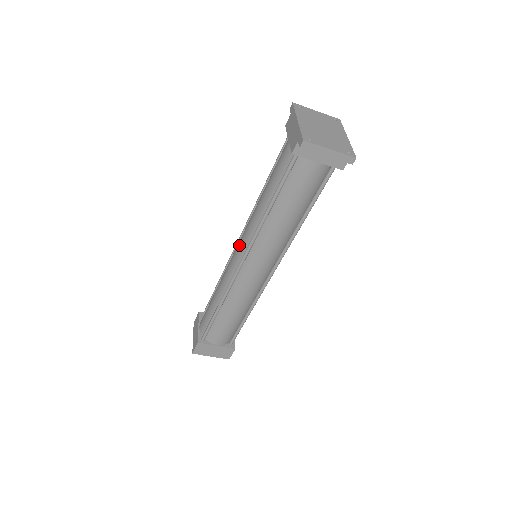
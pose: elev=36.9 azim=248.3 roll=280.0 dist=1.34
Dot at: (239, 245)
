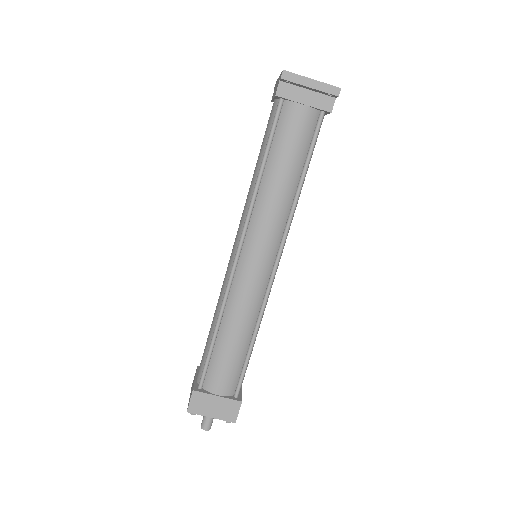
Dot at: (235, 239)
